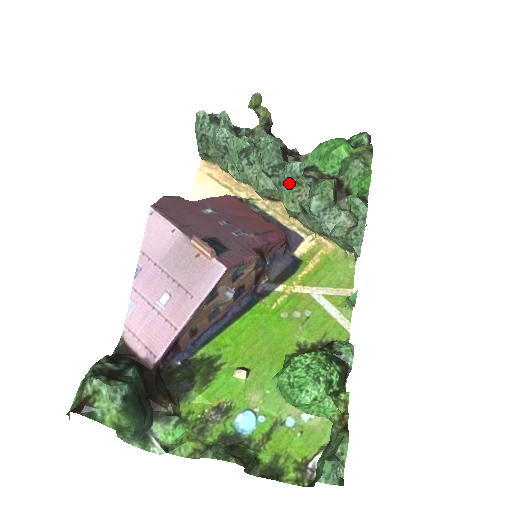
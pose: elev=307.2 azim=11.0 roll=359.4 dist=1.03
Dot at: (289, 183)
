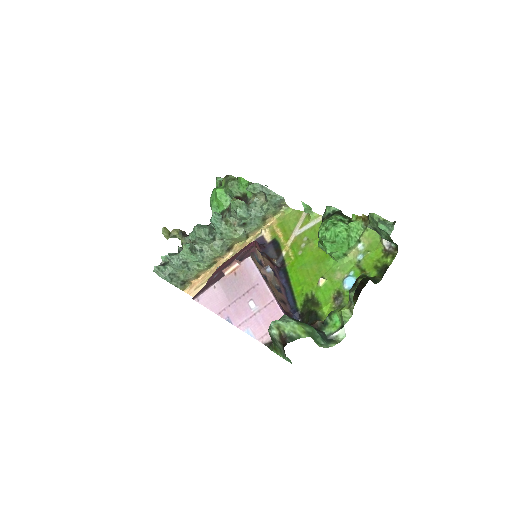
Dot at: (223, 227)
